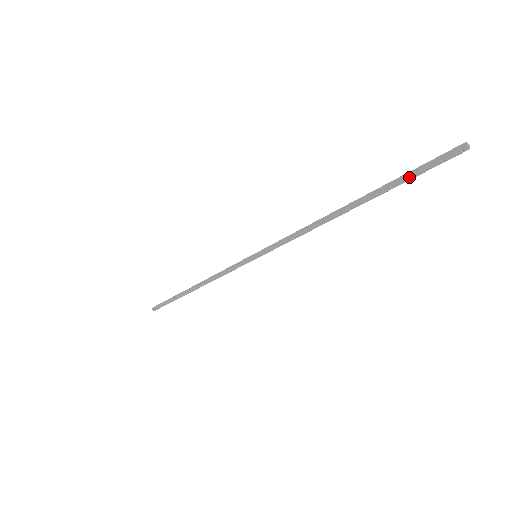
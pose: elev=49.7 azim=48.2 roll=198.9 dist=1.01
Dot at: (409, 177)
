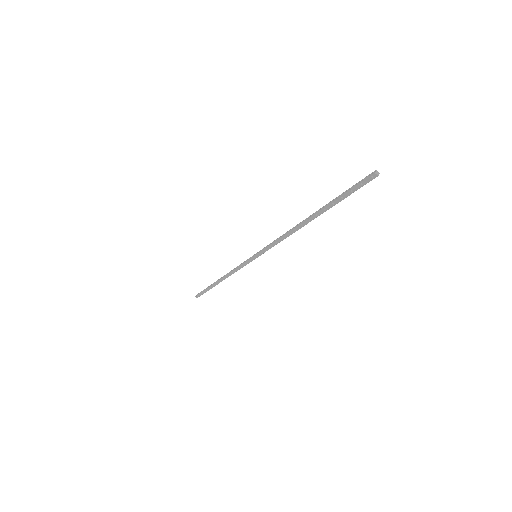
Dot at: (343, 196)
